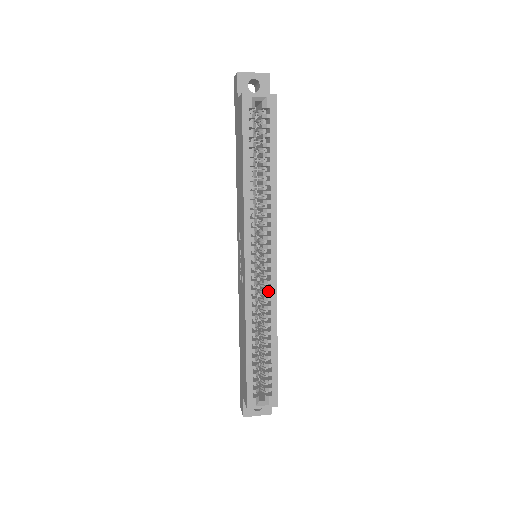
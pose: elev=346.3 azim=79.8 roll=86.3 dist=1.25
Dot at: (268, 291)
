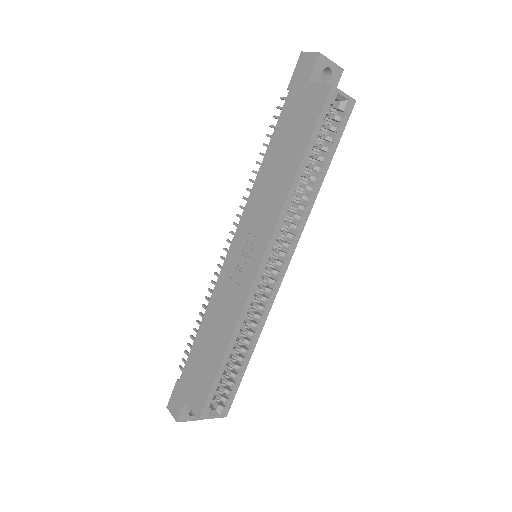
Dot at: (267, 300)
